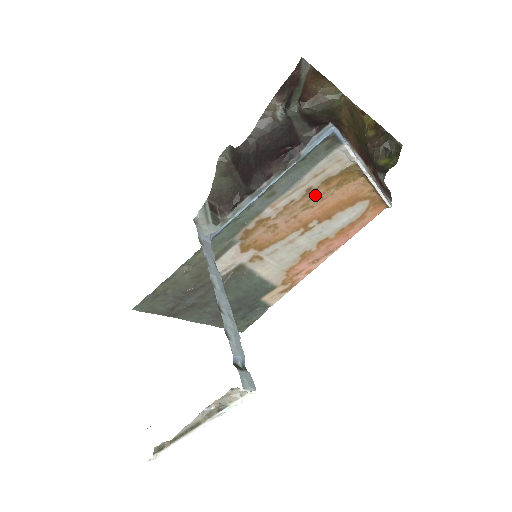
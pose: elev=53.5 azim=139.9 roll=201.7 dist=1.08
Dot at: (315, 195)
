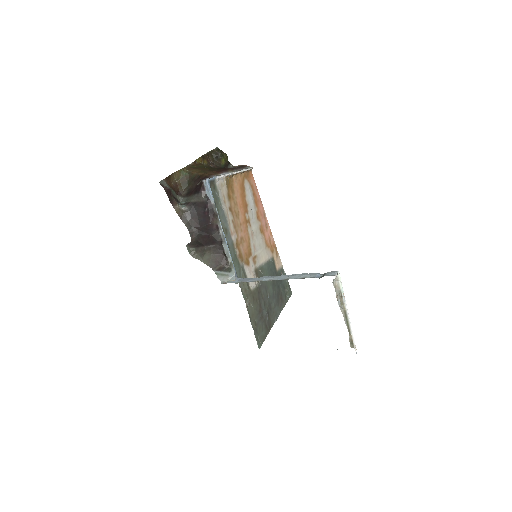
Dot at: (233, 207)
